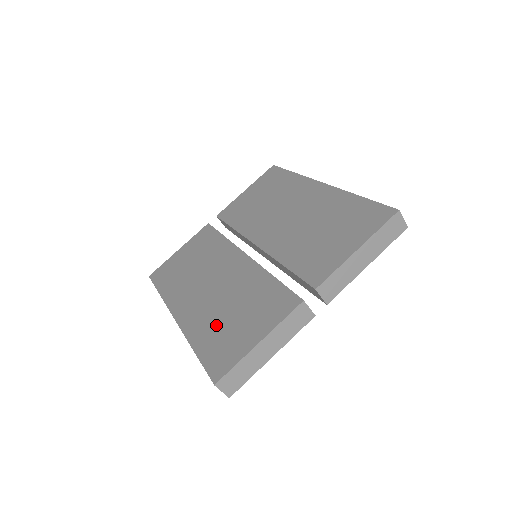
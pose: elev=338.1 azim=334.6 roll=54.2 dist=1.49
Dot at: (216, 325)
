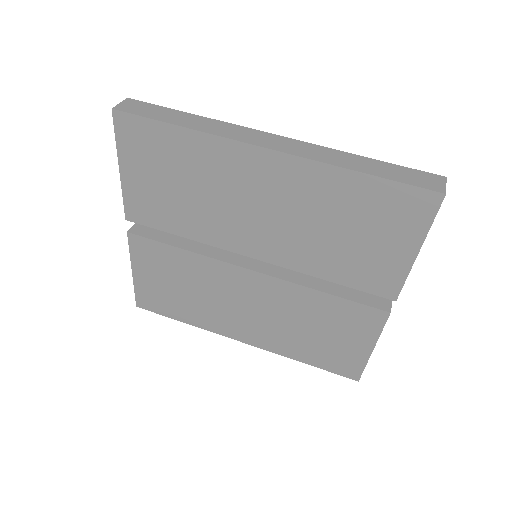
Dot at: (304, 343)
